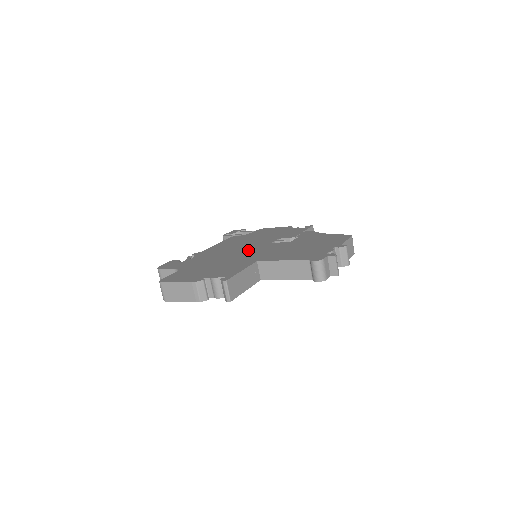
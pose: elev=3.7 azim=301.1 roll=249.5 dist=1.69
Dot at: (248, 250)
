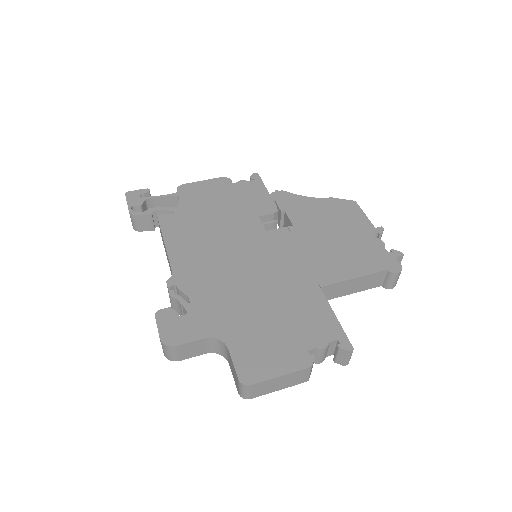
Dot at: (259, 258)
